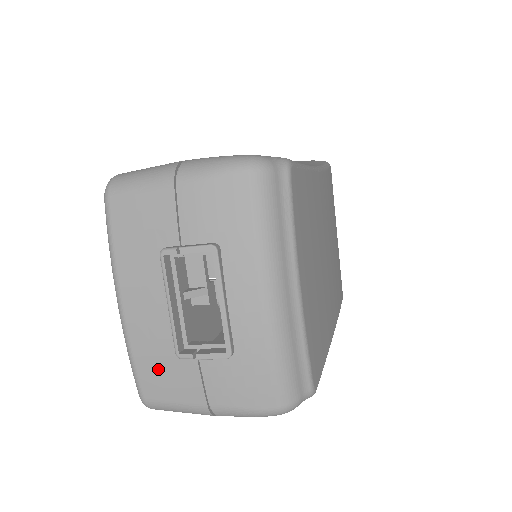
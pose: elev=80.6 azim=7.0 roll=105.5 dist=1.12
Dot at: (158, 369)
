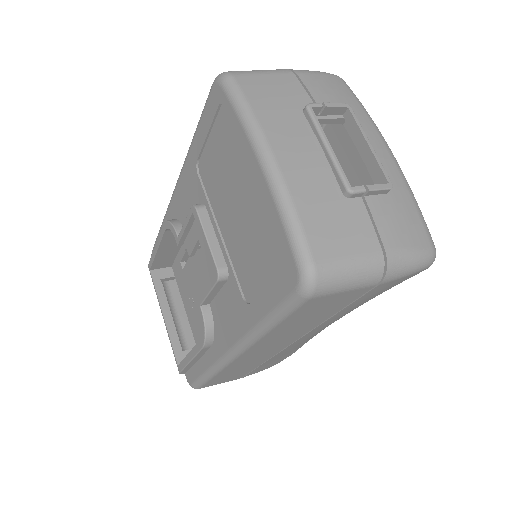
Dot at: (326, 217)
